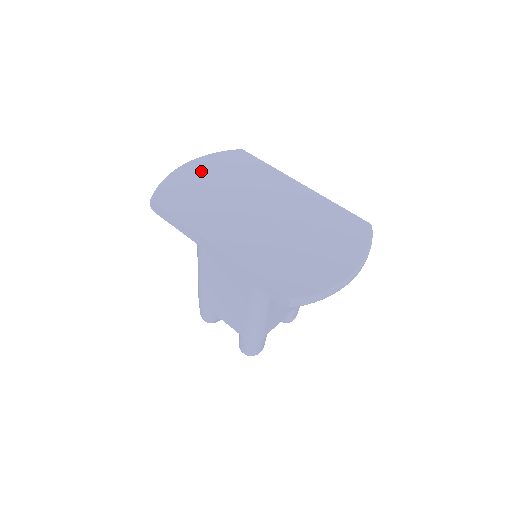
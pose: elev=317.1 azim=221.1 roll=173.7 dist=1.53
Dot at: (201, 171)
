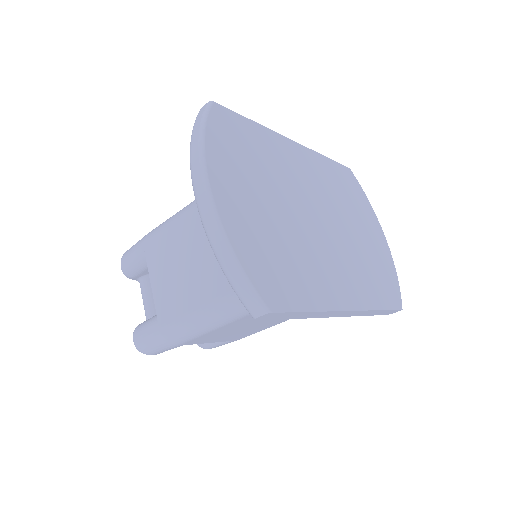
Dot at: (238, 193)
